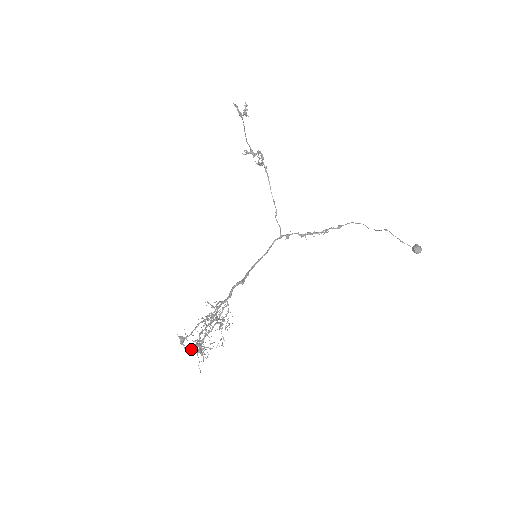
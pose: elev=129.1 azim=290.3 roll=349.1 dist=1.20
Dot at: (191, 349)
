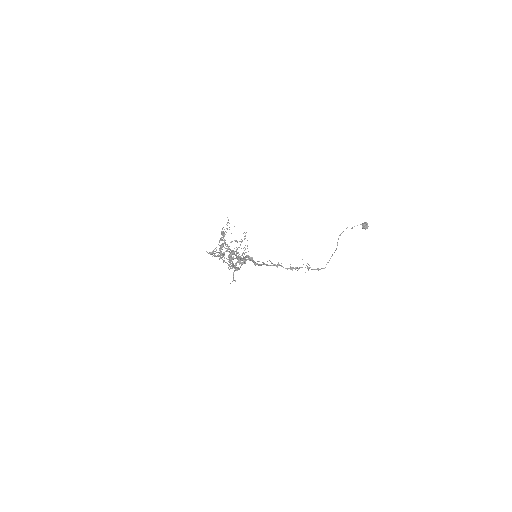
Dot at: (219, 240)
